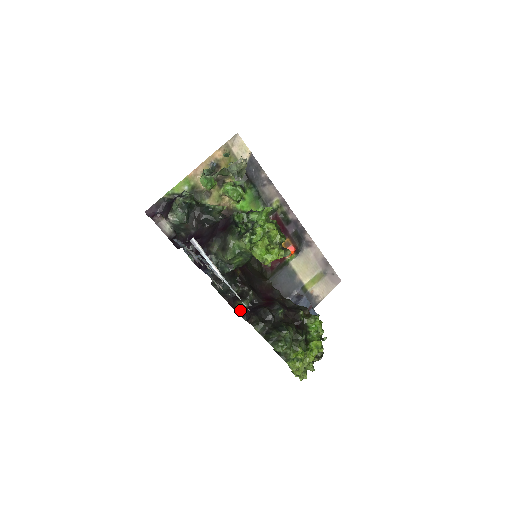
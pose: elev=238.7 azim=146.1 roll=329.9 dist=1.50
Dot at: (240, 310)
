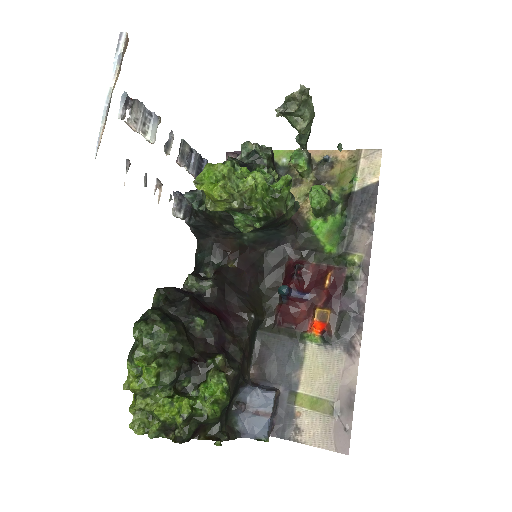
Dot at: (183, 286)
